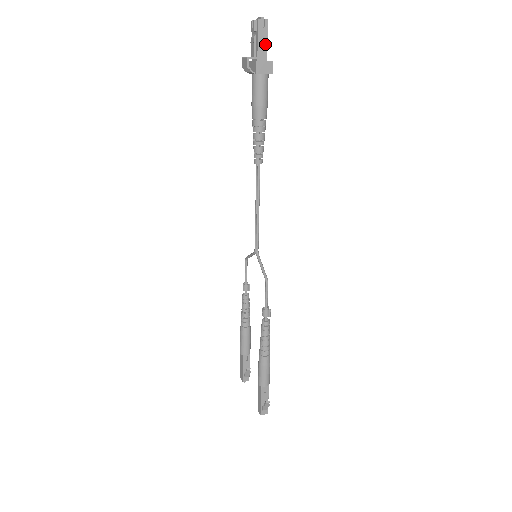
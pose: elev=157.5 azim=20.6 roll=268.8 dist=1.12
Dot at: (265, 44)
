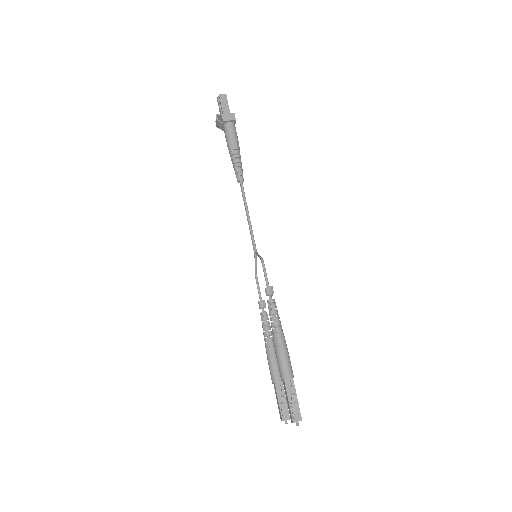
Dot at: (227, 106)
